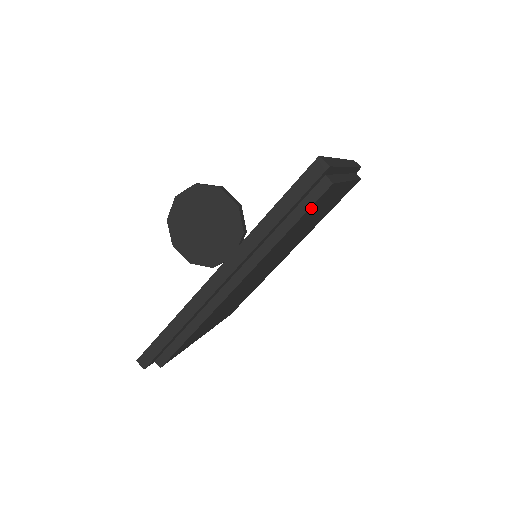
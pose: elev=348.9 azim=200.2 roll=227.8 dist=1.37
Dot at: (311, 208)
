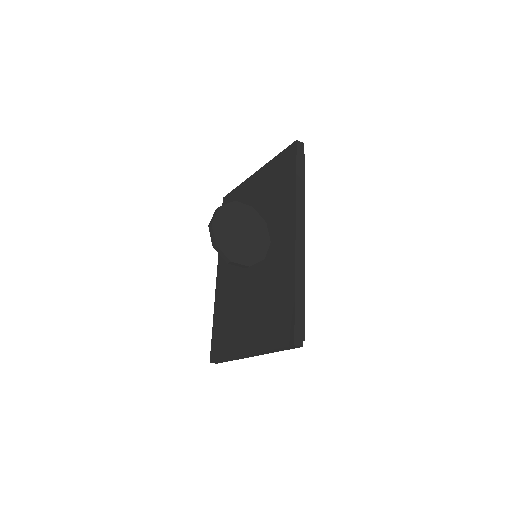
Dot at: occluded
